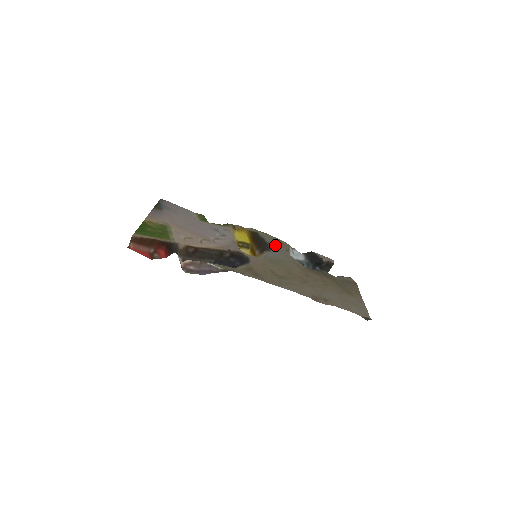
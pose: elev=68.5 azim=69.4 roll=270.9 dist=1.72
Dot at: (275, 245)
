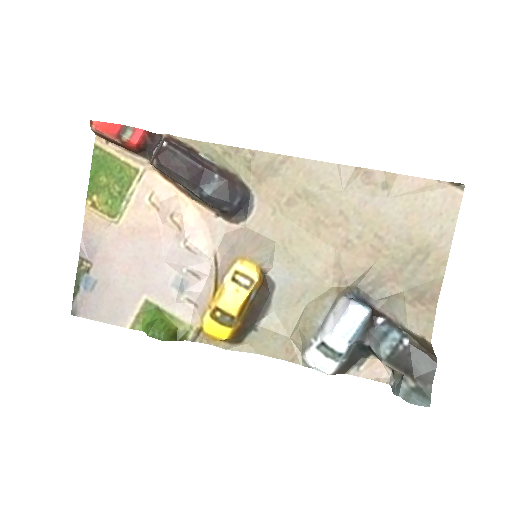
Dot at: (278, 317)
